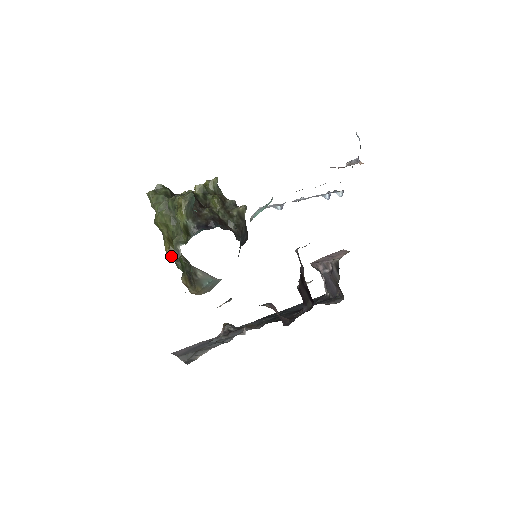
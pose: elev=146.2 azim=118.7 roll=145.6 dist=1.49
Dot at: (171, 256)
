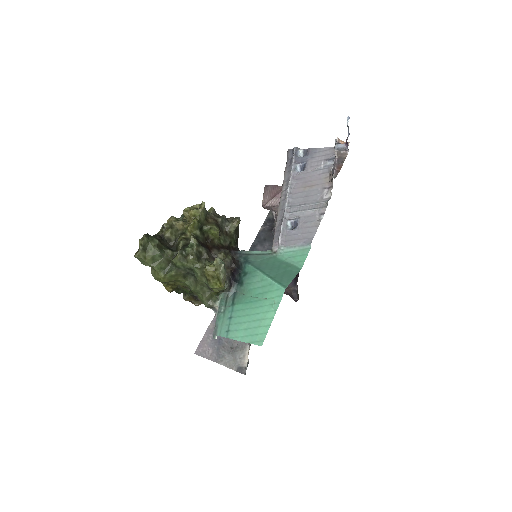
Dot at: occluded
